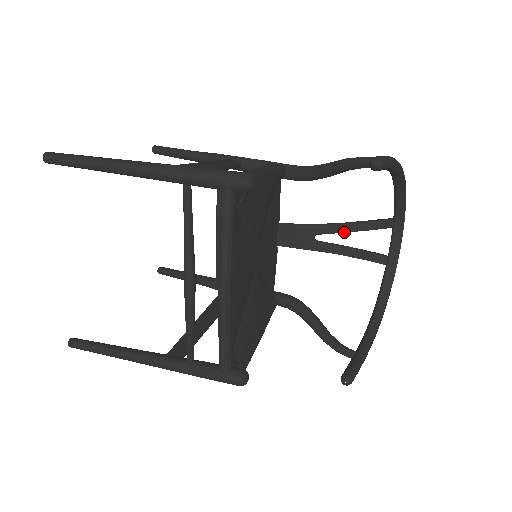
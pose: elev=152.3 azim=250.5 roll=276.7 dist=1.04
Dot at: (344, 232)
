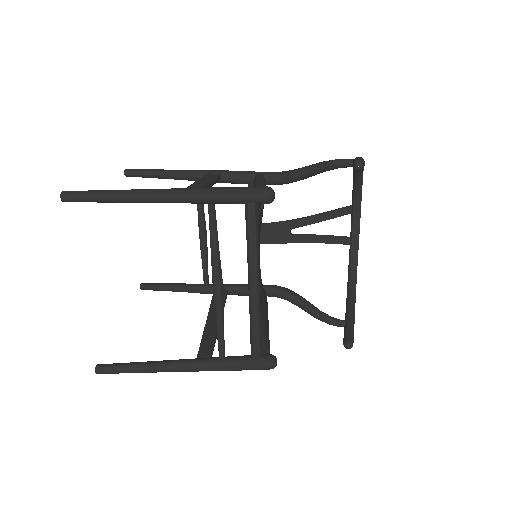
Dot at: (314, 223)
